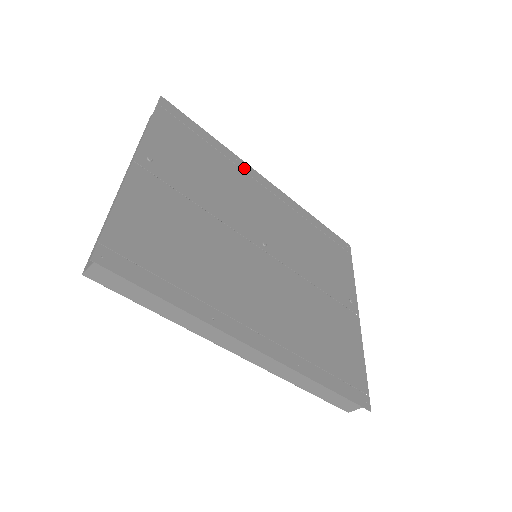
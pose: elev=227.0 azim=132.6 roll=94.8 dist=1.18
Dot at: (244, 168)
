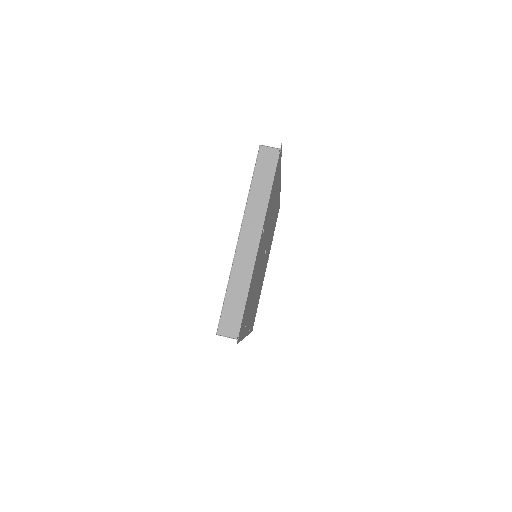
Dot at: (279, 182)
